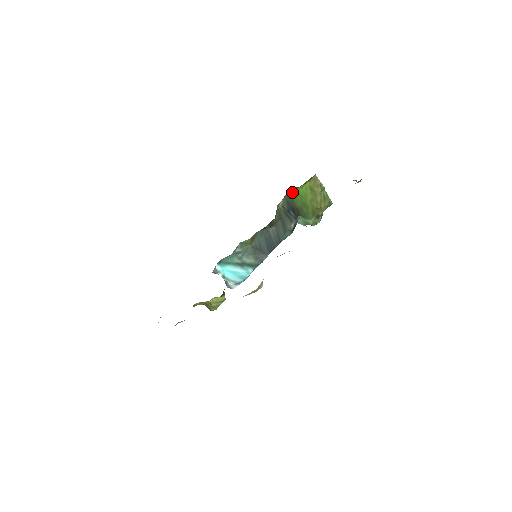
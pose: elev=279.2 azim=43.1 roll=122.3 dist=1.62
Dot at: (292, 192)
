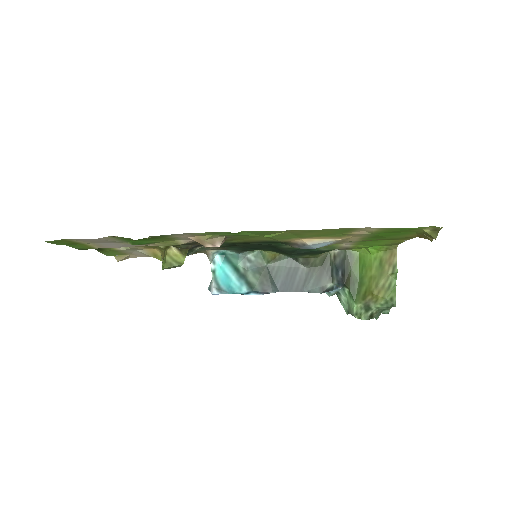
Dot at: (358, 253)
